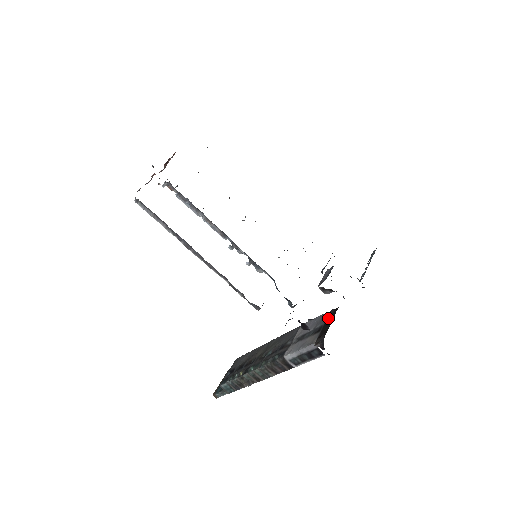
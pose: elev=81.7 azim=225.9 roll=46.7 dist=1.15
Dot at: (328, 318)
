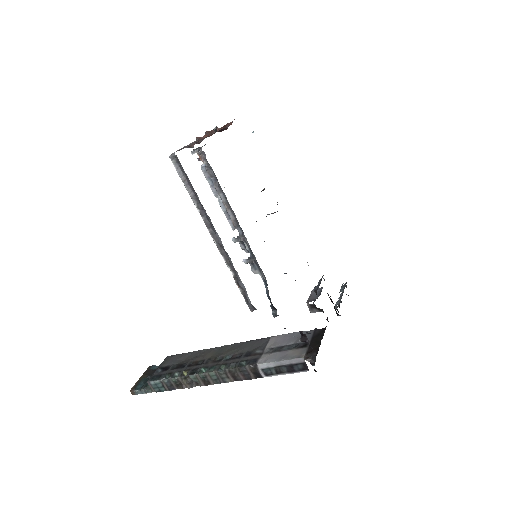
Dot at: (314, 336)
